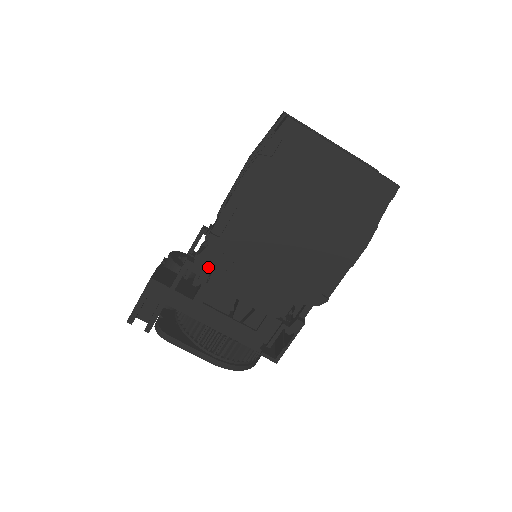
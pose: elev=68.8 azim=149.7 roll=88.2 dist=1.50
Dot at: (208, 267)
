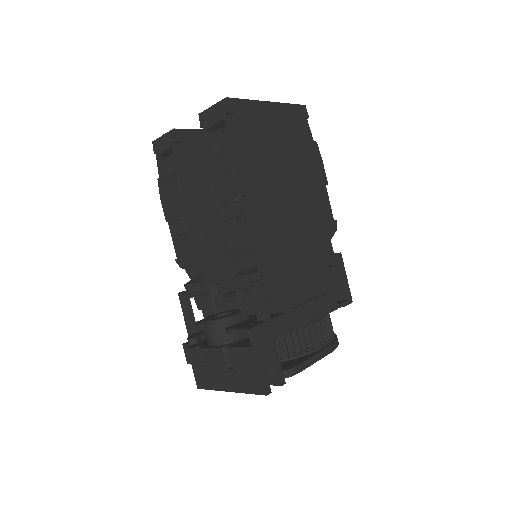
Dot at: (273, 272)
